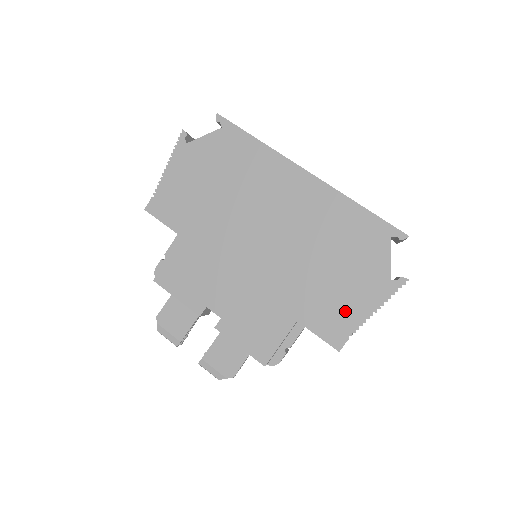
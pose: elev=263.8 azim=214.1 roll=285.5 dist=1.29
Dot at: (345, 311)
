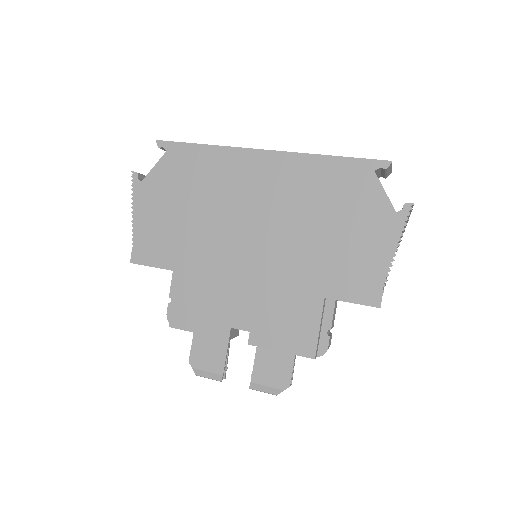
Dot at: (366, 265)
